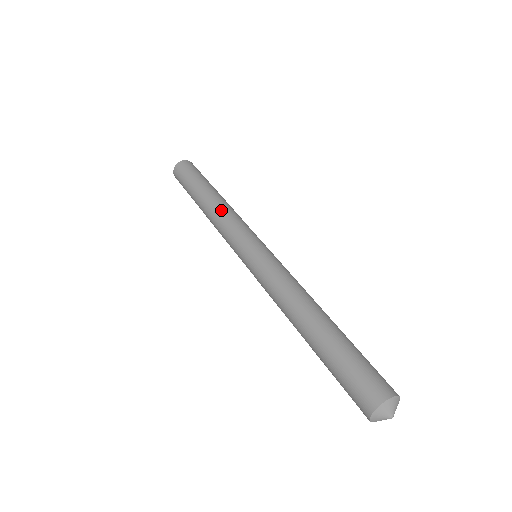
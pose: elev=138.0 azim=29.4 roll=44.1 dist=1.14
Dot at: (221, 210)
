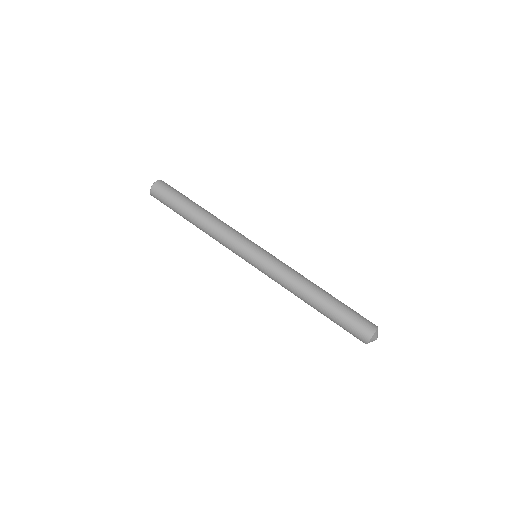
Dot at: (217, 224)
